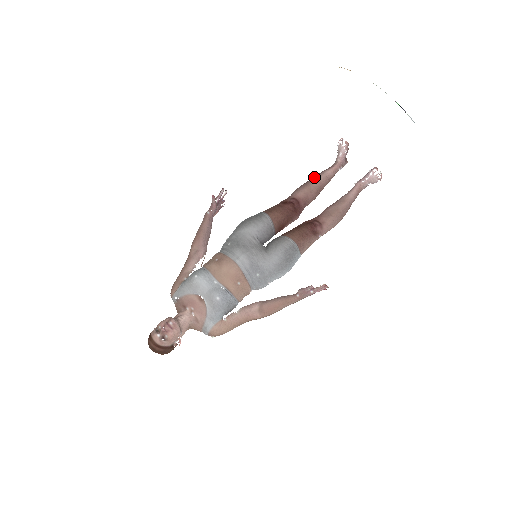
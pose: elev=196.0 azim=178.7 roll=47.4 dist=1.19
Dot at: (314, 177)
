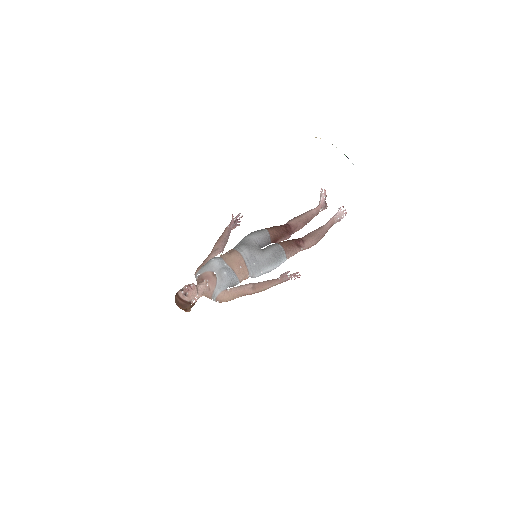
Dot at: (303, 213)
